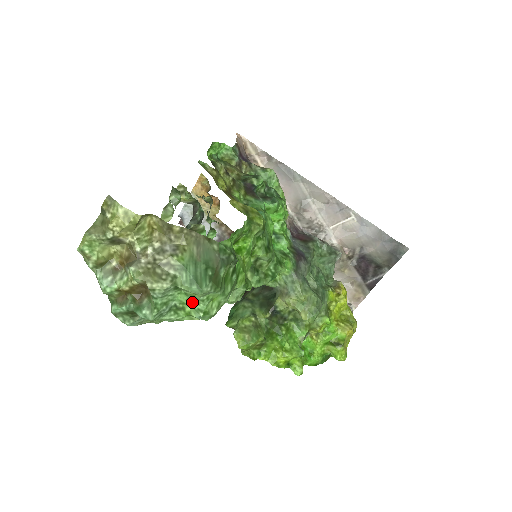
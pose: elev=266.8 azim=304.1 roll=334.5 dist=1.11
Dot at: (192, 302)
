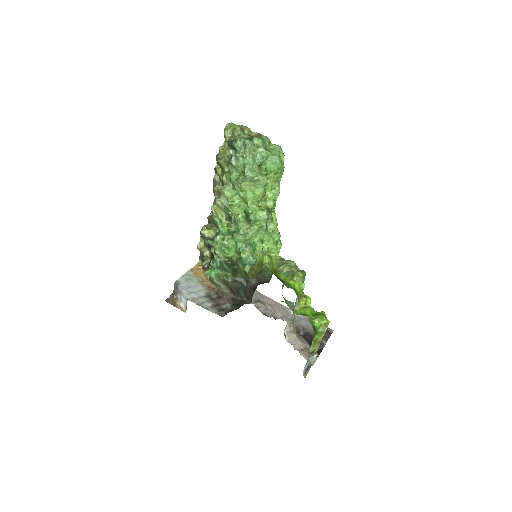
Dot at: (274, 153)
